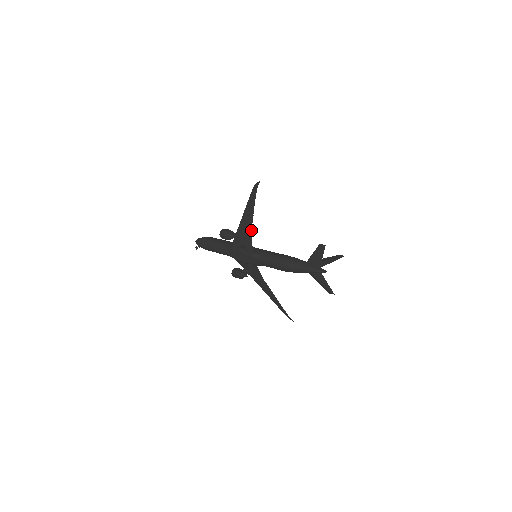
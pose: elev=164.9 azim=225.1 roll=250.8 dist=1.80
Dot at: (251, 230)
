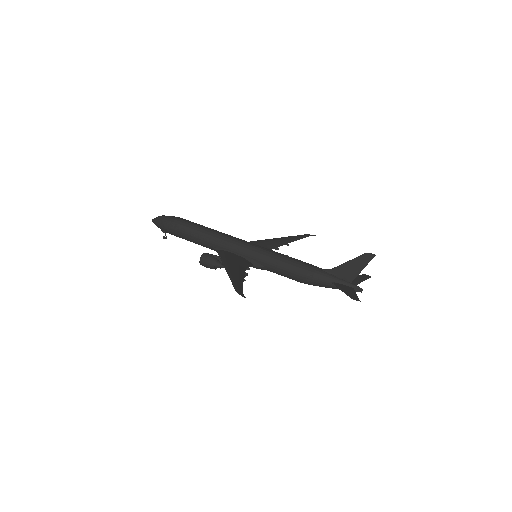
Dot at: (244, 271)
